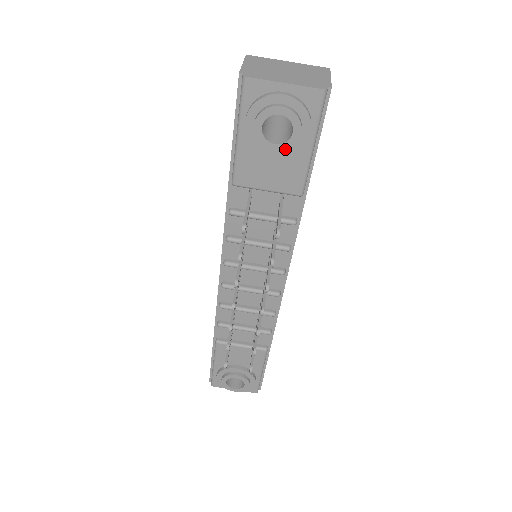
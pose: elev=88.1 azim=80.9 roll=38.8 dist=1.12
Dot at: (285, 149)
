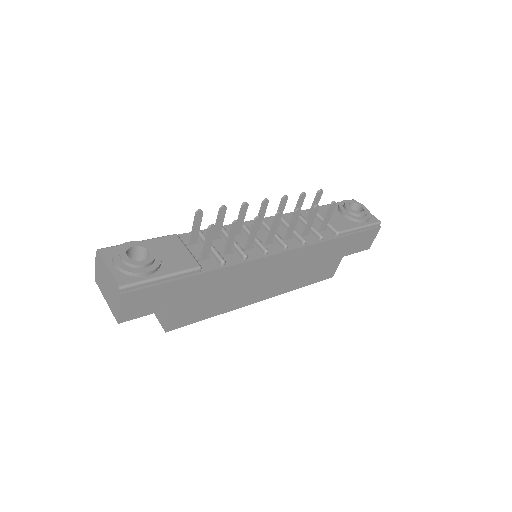
Dot at: (353, 212)
